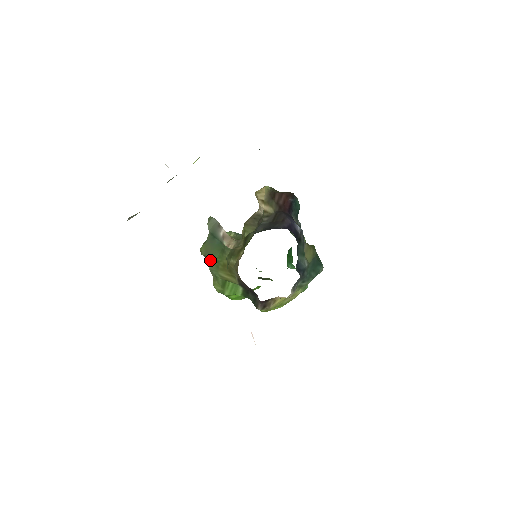
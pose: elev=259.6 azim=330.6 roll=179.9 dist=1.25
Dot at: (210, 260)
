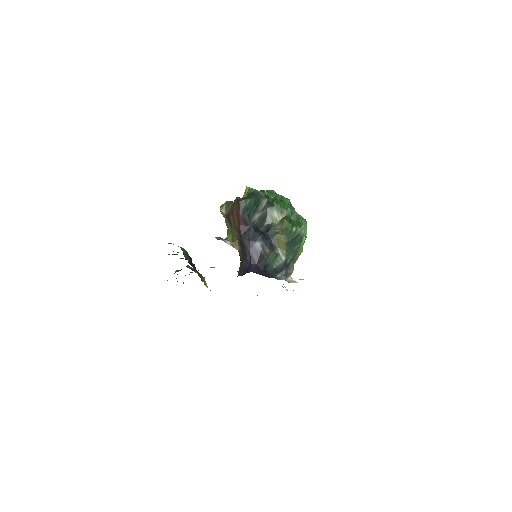
Dot at: occluded
